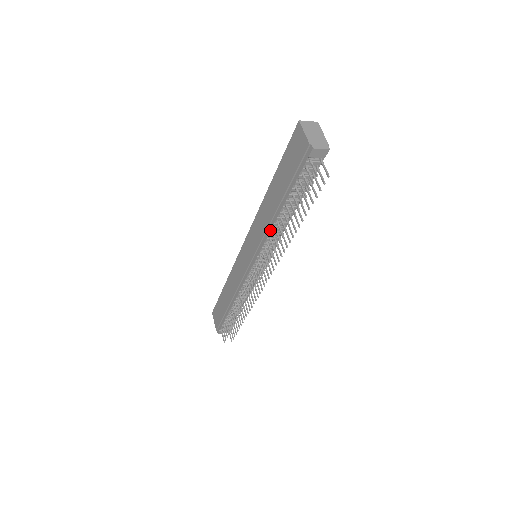
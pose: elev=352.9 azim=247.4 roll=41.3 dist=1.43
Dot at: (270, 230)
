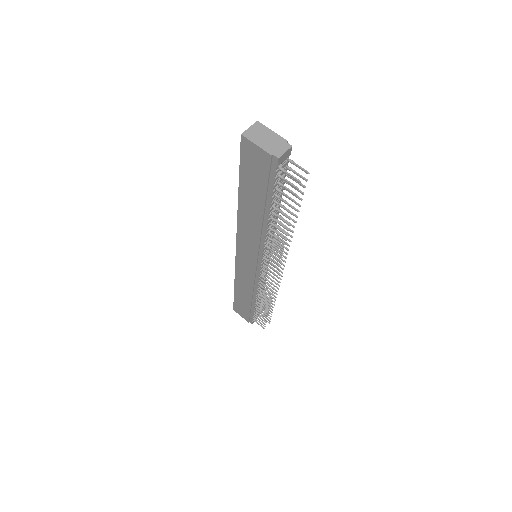
Dot at: (265, 237)
